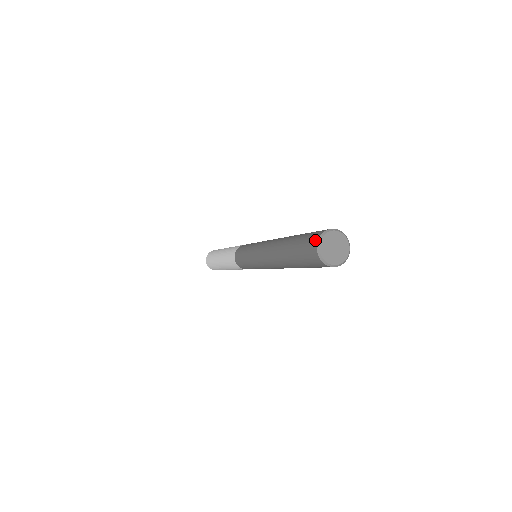
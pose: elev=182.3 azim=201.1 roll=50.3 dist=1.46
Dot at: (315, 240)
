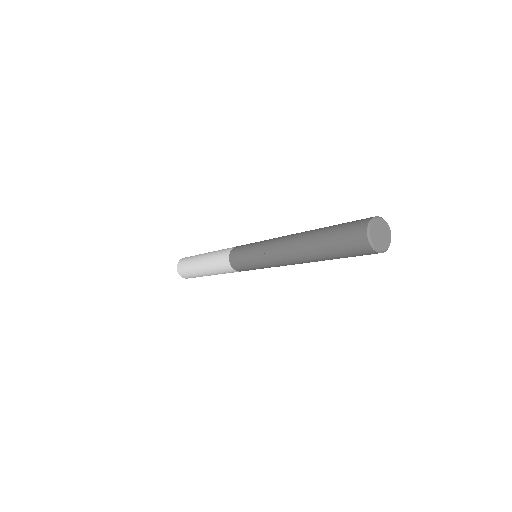
Dot at: (364, 223)
